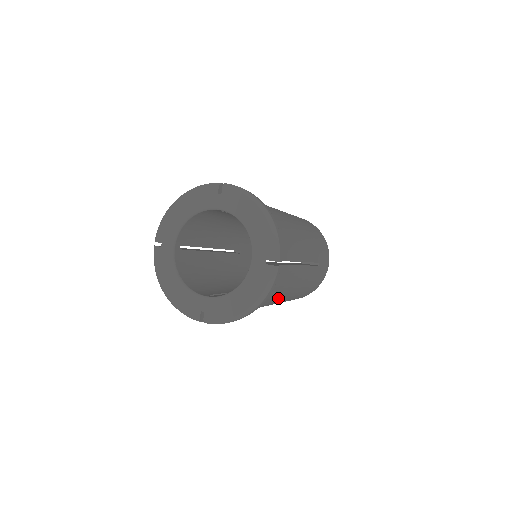
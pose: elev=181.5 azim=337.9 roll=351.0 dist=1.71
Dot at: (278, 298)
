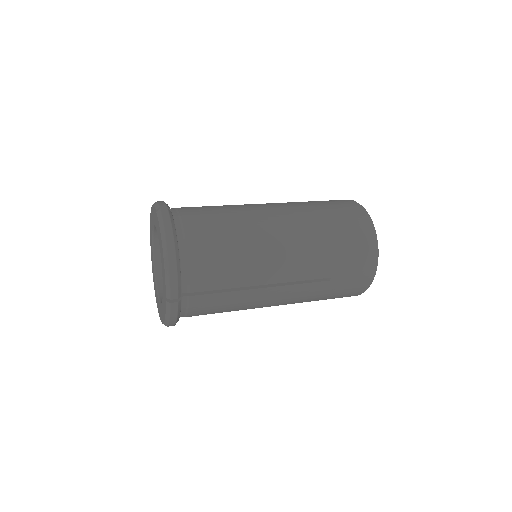
Dot at: (244, 309)
